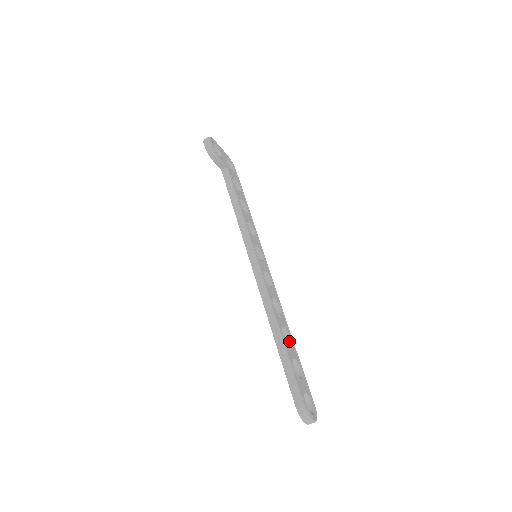
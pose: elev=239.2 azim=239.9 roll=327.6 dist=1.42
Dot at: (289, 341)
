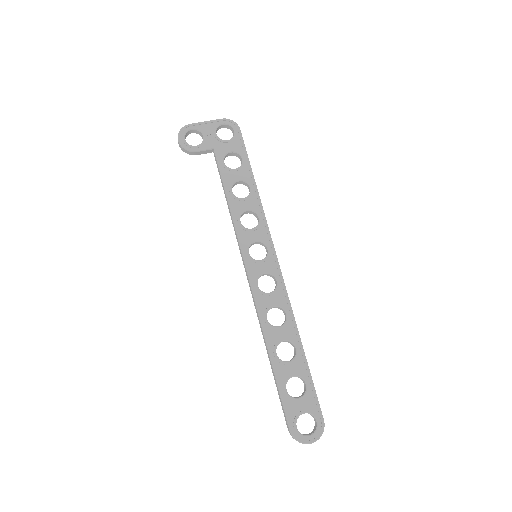
Dot at: (295, 351)
